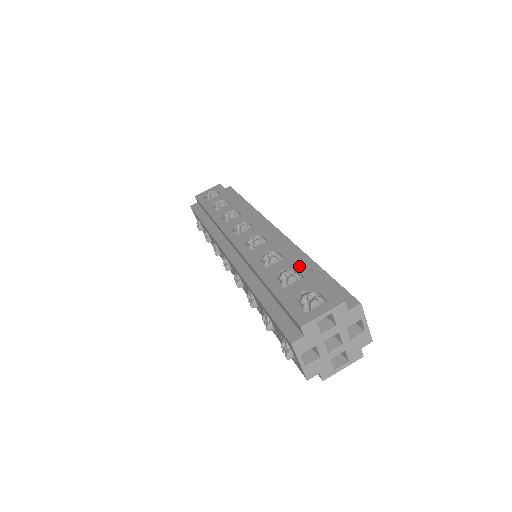
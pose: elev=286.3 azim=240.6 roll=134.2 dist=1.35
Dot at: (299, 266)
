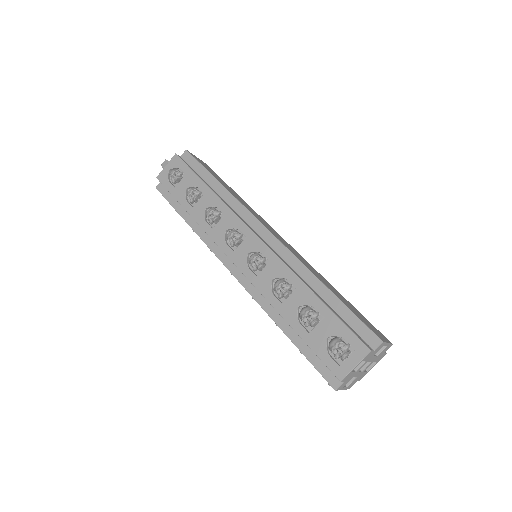
Dot at: (314, 302)
